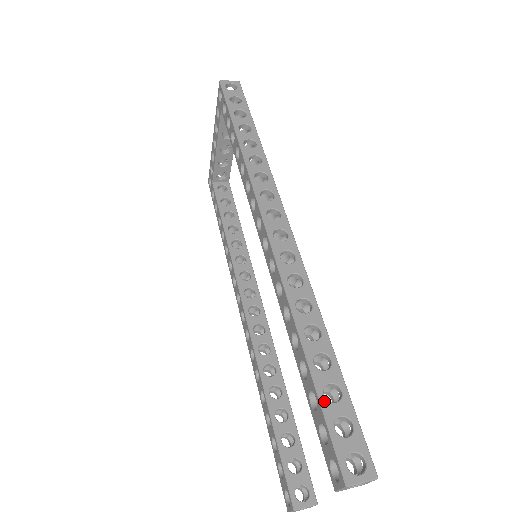
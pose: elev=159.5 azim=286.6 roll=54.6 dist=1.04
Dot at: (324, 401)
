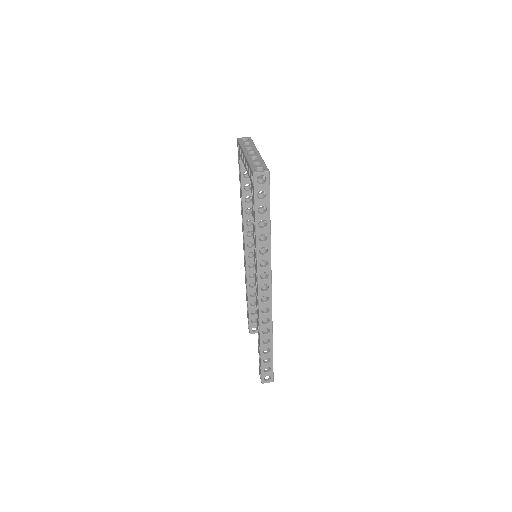
Dot at: (263, 363)
